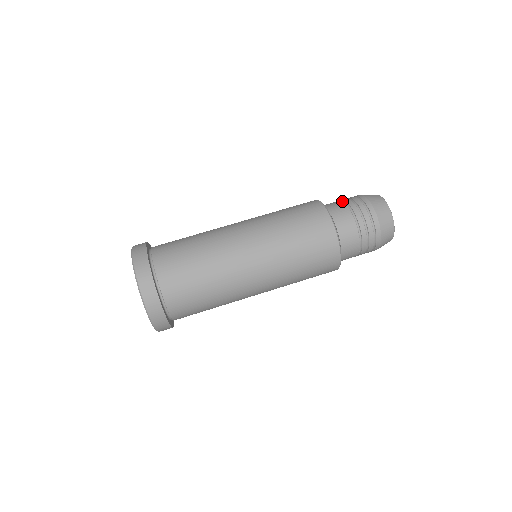
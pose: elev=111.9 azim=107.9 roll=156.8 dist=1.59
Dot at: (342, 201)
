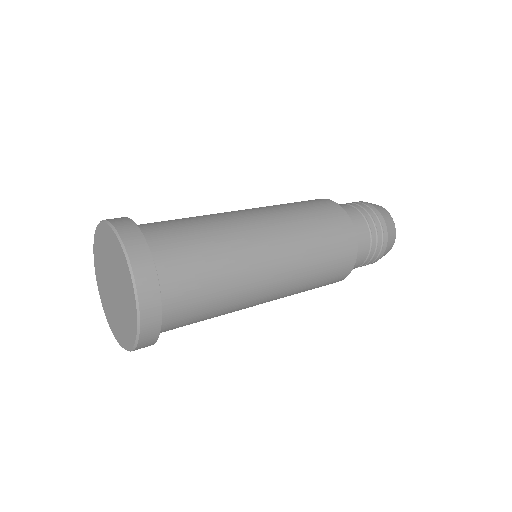
Dot at: occluded
